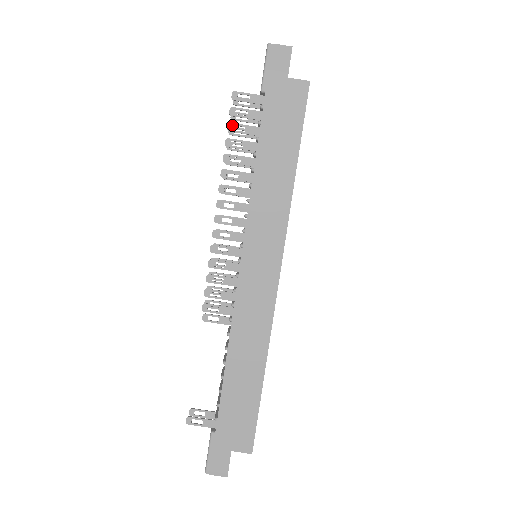
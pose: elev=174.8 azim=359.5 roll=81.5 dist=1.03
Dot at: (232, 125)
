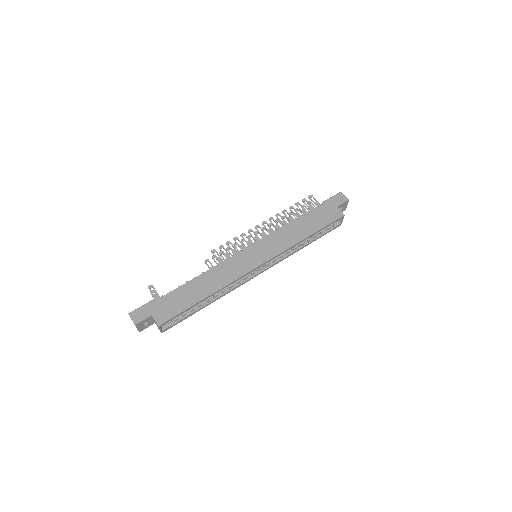
Dot at: (299, 204)
